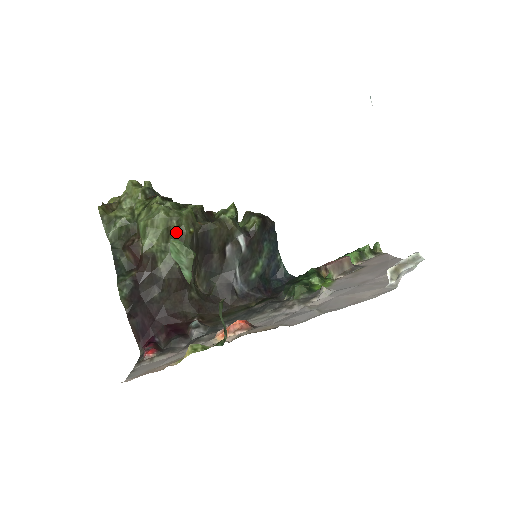
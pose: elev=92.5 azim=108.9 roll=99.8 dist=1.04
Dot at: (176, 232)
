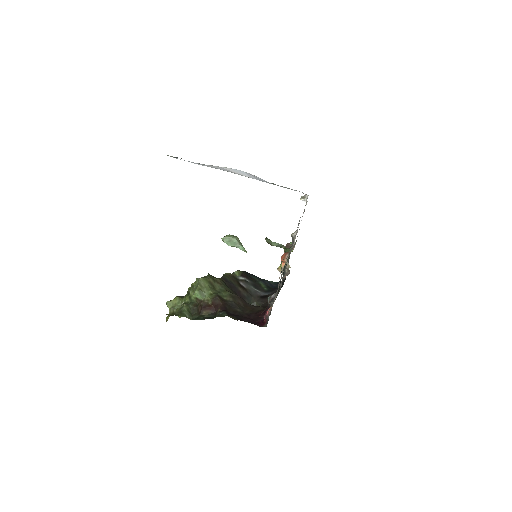
Dot at: (215, 282)
